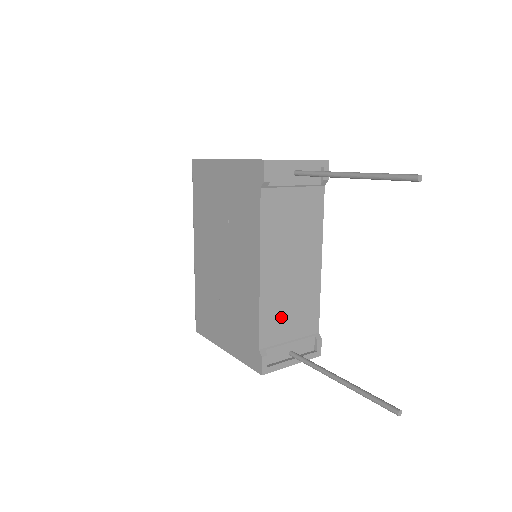
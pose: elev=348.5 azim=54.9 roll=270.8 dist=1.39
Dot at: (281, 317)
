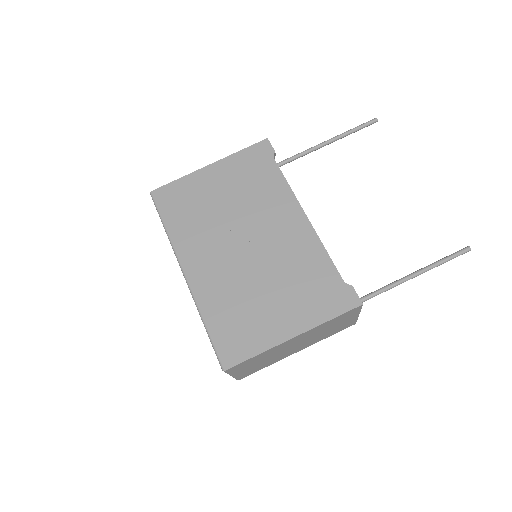
Dot at: occluded
